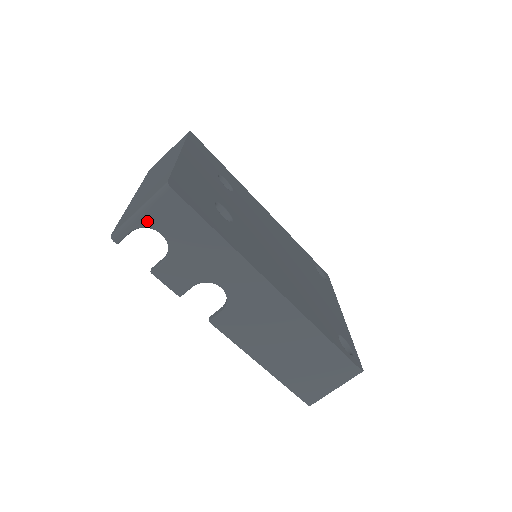
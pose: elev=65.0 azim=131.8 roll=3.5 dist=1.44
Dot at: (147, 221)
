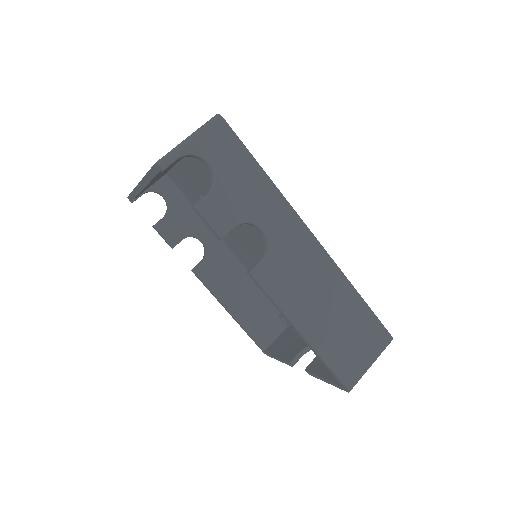
Dot at: (197, 147)
